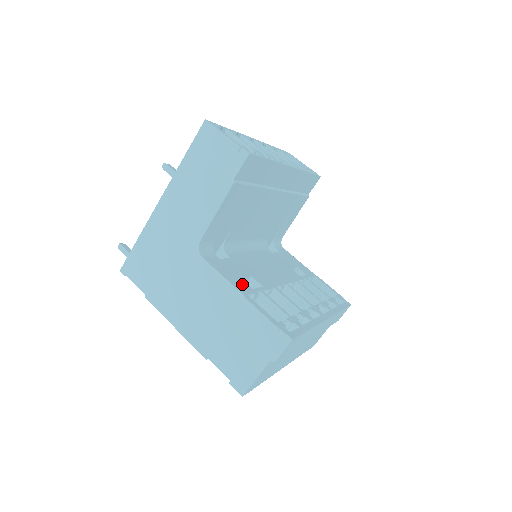
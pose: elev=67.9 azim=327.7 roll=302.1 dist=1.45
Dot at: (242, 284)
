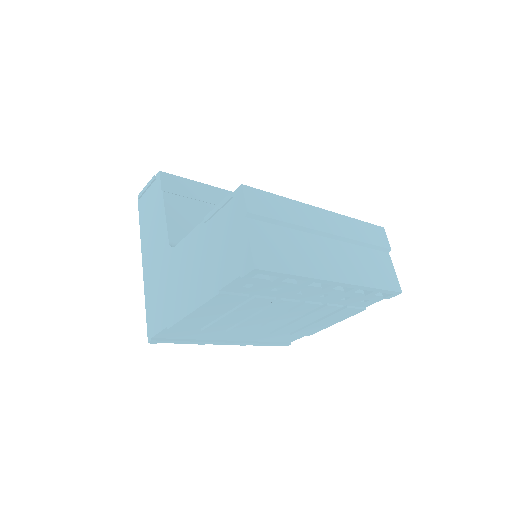
Dot at: occluded
